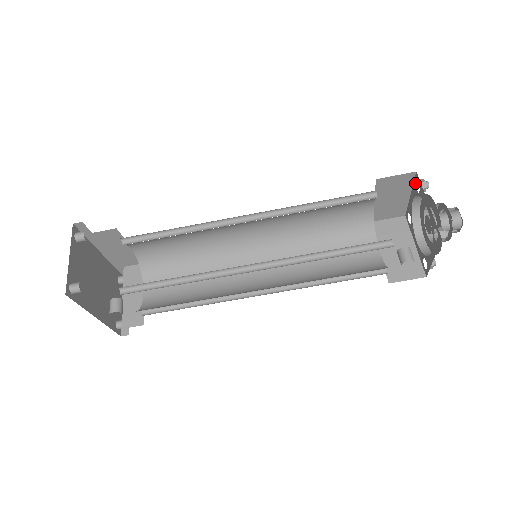
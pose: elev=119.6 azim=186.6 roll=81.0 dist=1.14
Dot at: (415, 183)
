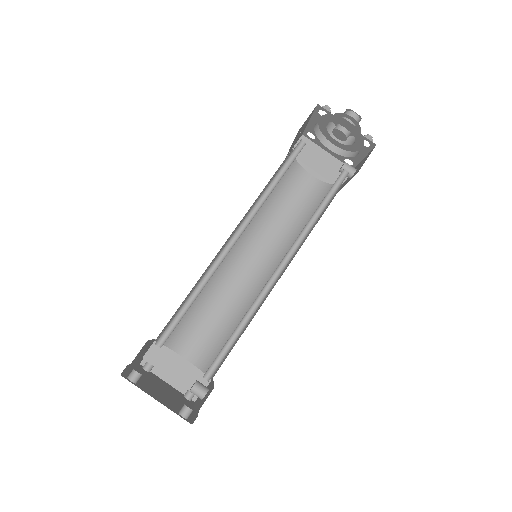
Dot at: (317, 112)
